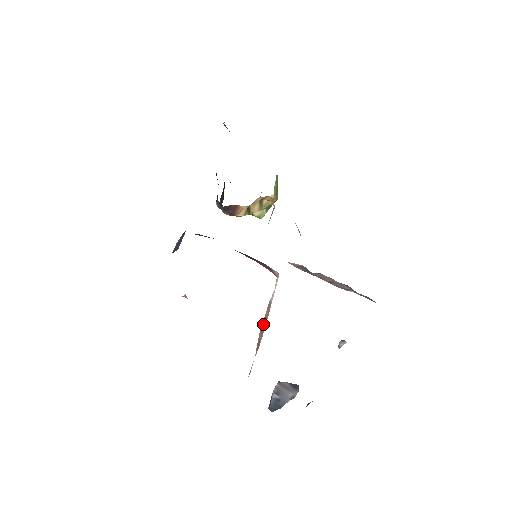
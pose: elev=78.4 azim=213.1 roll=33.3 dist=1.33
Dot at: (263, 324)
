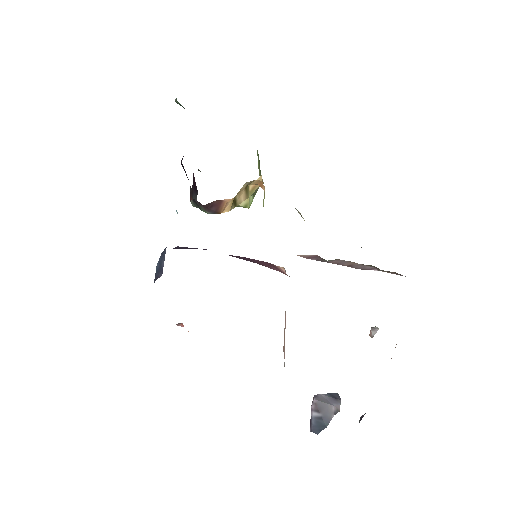
Dot at: (284, 336)
